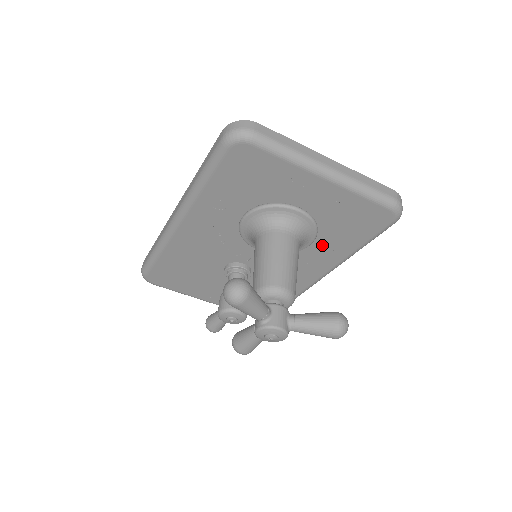
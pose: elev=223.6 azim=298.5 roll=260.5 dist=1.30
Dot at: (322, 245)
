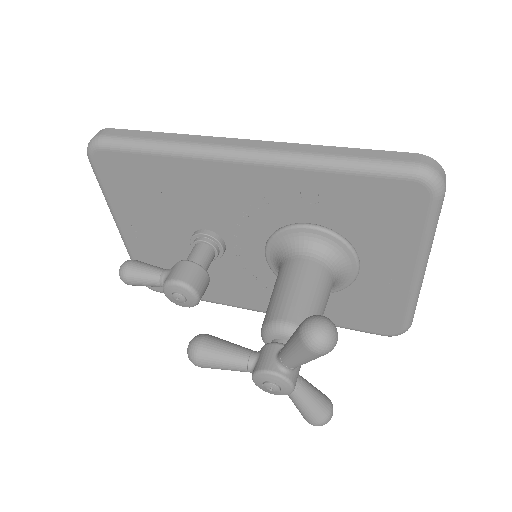
Dot at: occluded
